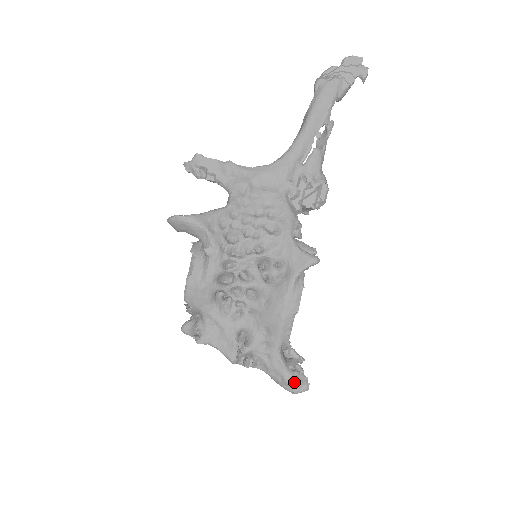
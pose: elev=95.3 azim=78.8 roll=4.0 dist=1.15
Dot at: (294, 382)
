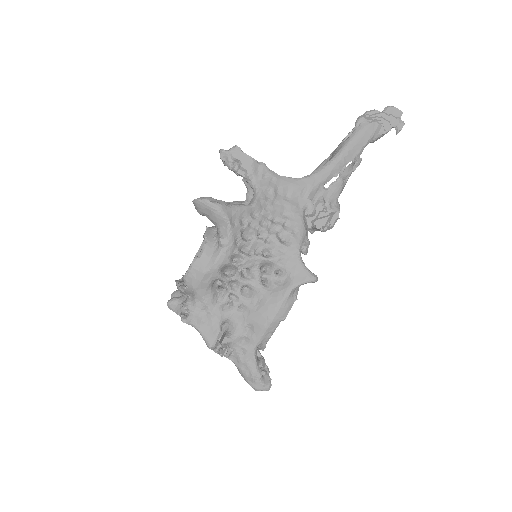
Dot at: (260, 380)
